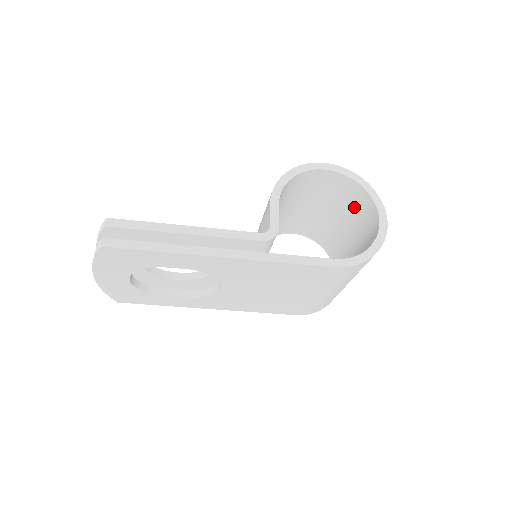
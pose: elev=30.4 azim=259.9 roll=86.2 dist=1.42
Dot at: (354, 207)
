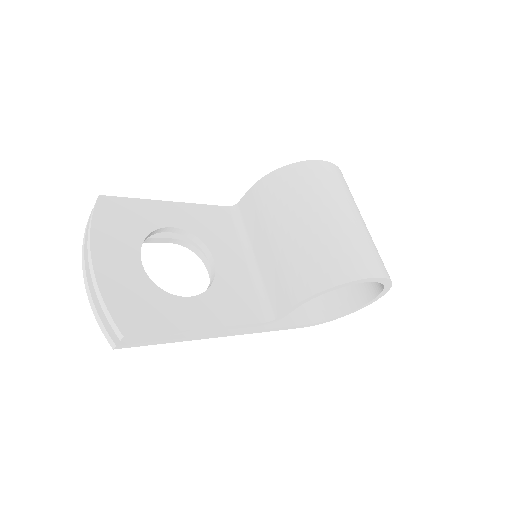
Dot at: occluded
